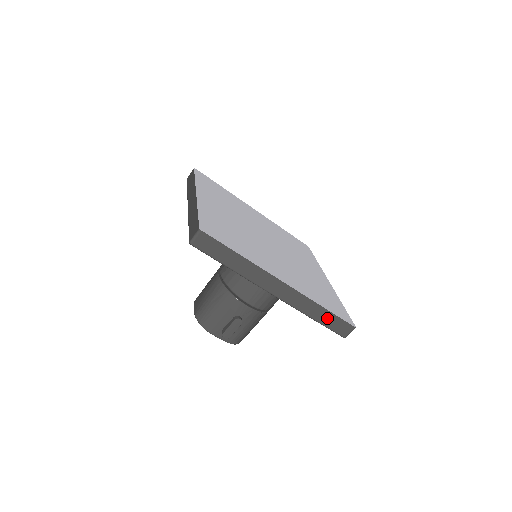
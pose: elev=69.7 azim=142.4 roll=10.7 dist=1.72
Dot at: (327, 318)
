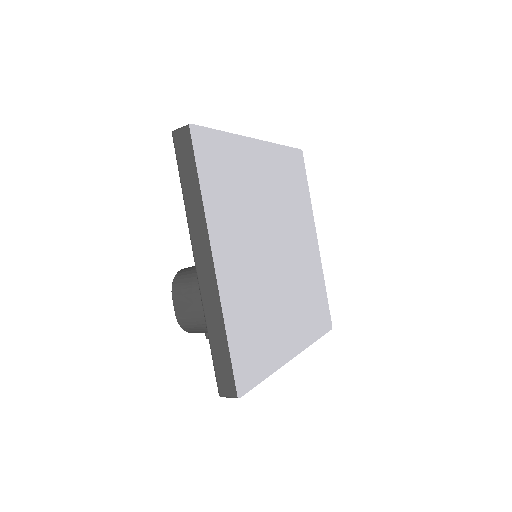
Dot at: occluded
